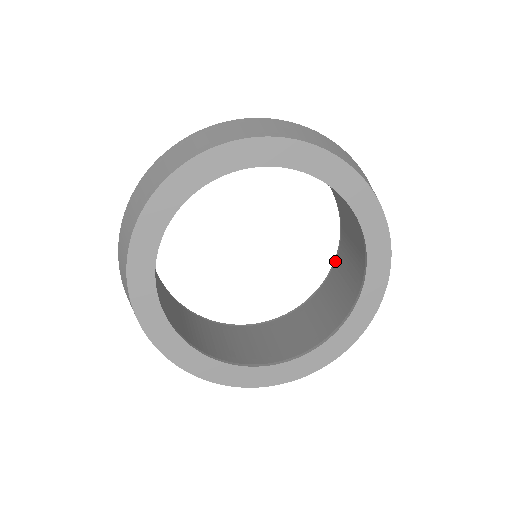
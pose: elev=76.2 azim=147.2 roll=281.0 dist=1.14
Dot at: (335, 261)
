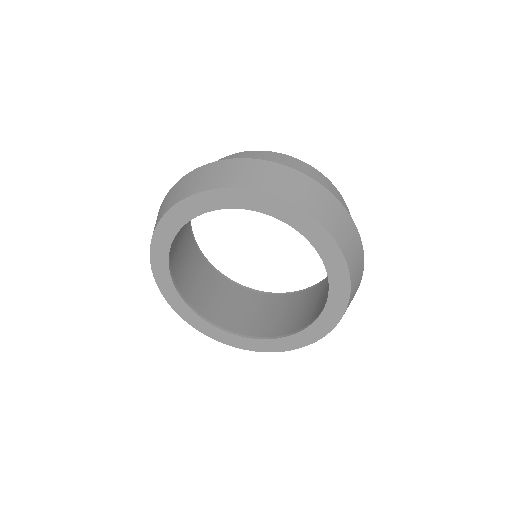
Dot at: occluded
